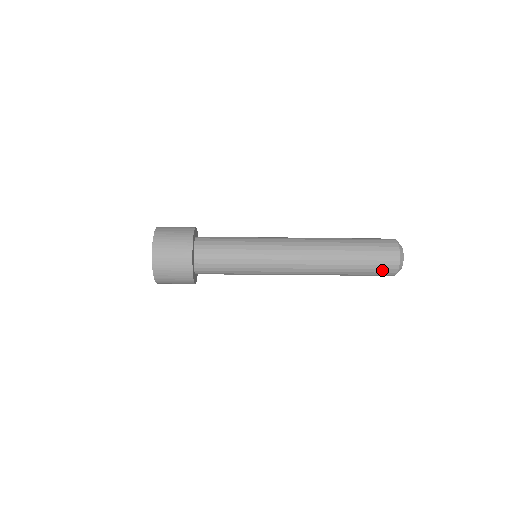
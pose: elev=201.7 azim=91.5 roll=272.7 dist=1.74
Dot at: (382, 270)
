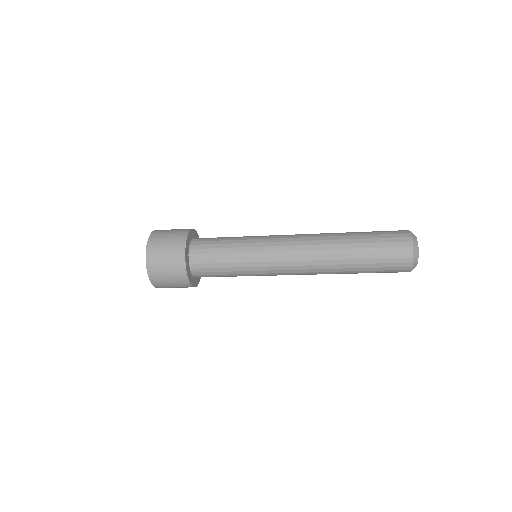
Dot at: (393, 270)
